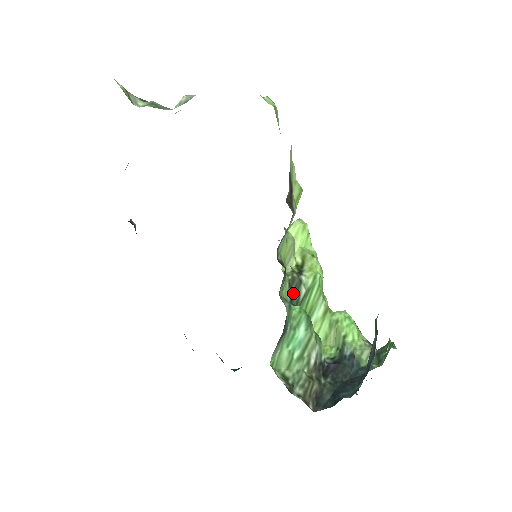
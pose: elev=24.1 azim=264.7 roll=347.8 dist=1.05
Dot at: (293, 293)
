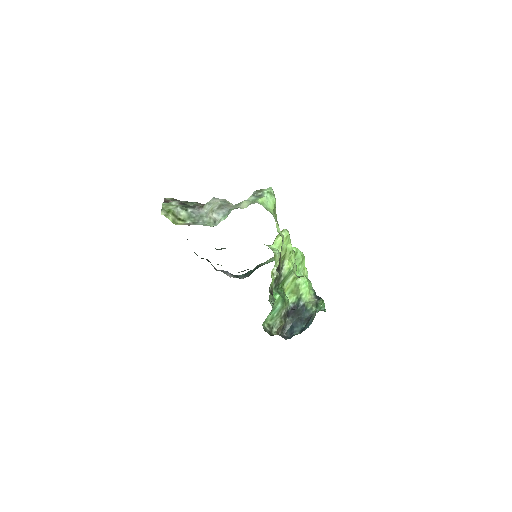
Dot at: (276, 283)
